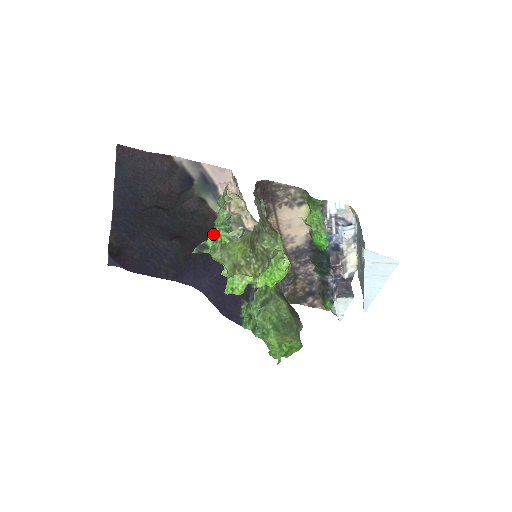
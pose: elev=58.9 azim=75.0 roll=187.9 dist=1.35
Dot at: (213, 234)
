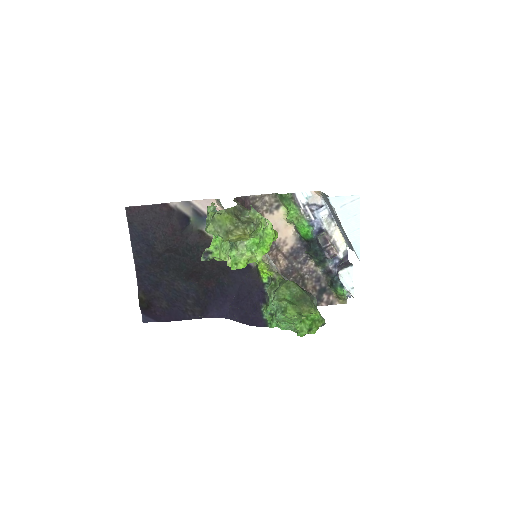
Dot at: (213, 241)
